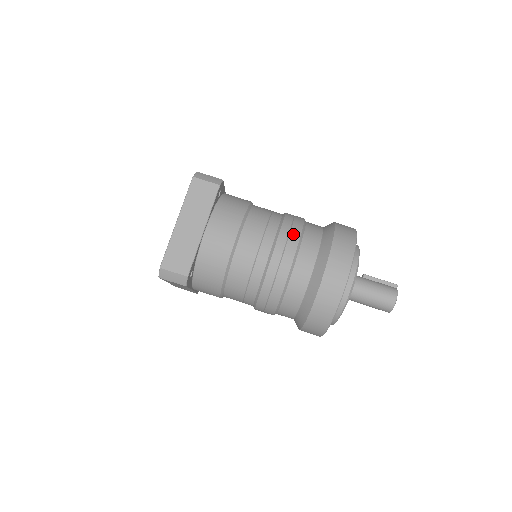
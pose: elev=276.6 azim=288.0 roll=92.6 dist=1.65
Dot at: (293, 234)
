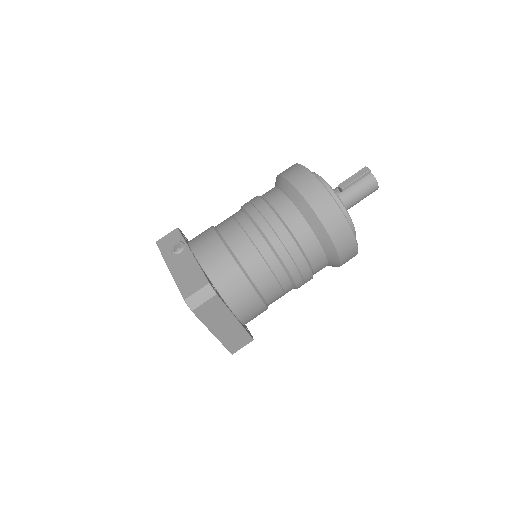
Dot at: (294, 254)
